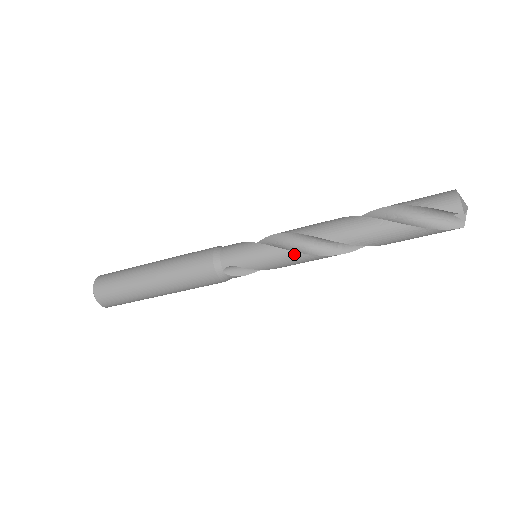
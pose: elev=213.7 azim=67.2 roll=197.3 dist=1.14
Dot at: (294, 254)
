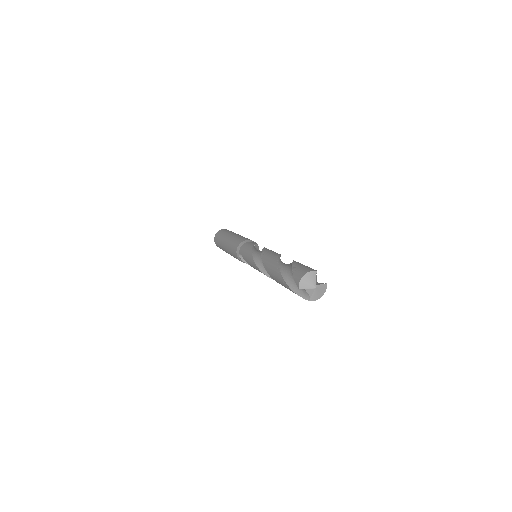
Dot at: (254, 264)
